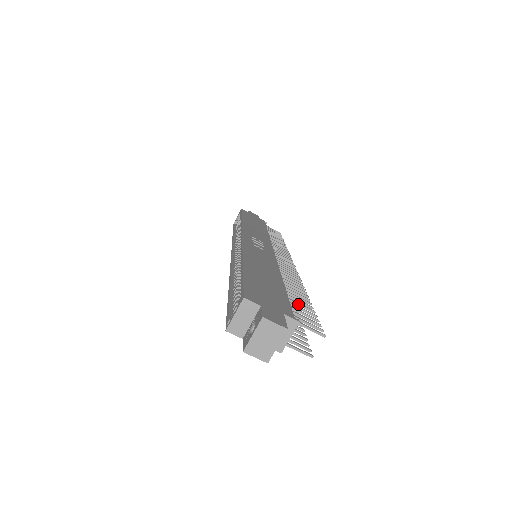
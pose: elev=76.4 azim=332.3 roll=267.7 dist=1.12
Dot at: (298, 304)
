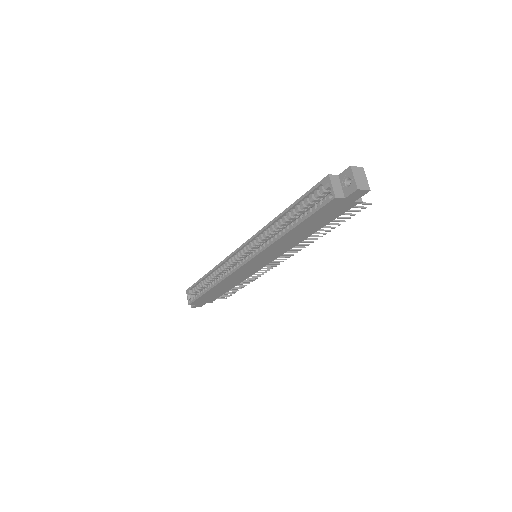
Dot at: occluded
